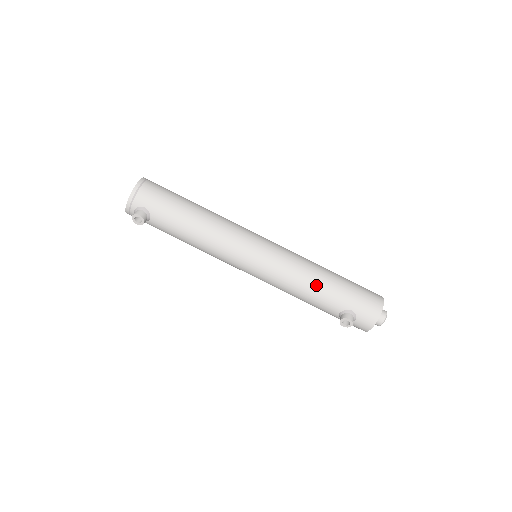
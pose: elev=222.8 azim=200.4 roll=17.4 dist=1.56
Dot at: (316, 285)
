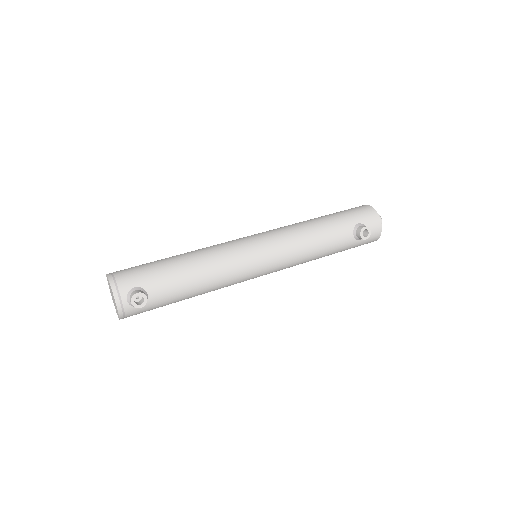
Dot at: (319, 228)
